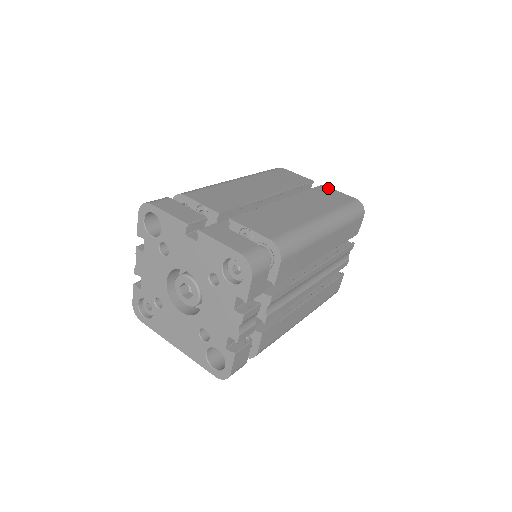
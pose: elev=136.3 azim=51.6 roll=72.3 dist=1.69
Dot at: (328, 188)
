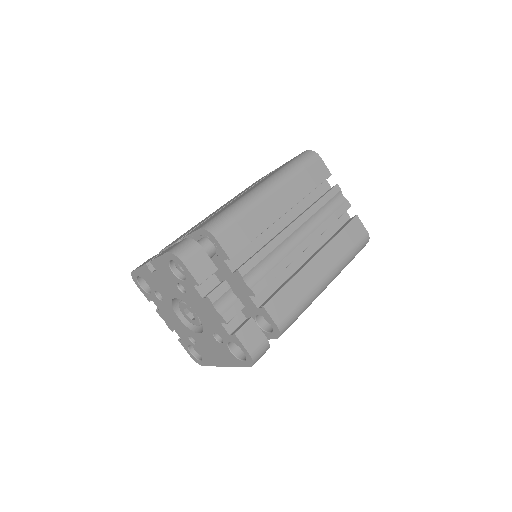
Dot at: occluded
